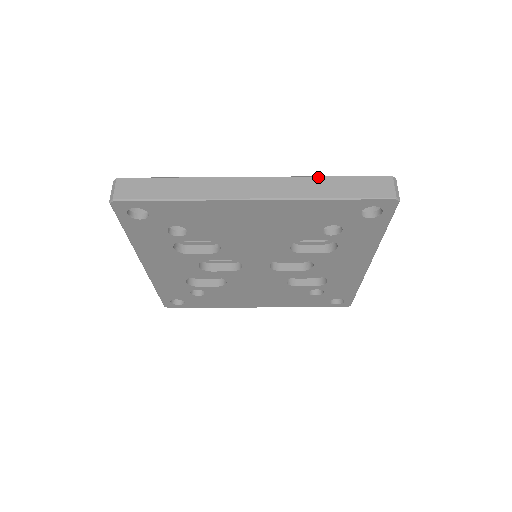
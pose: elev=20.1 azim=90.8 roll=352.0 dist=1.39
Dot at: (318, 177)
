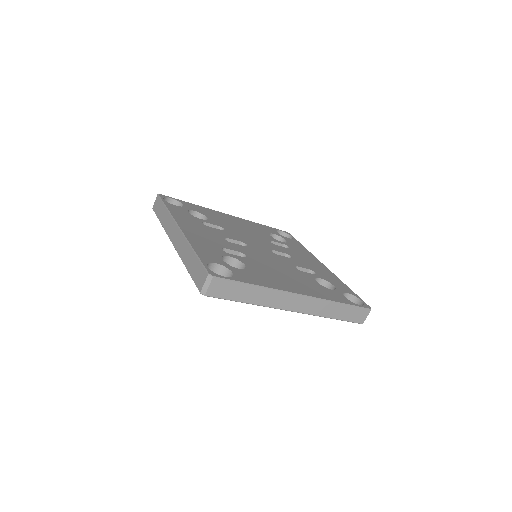
Dot at: (336, 303)
